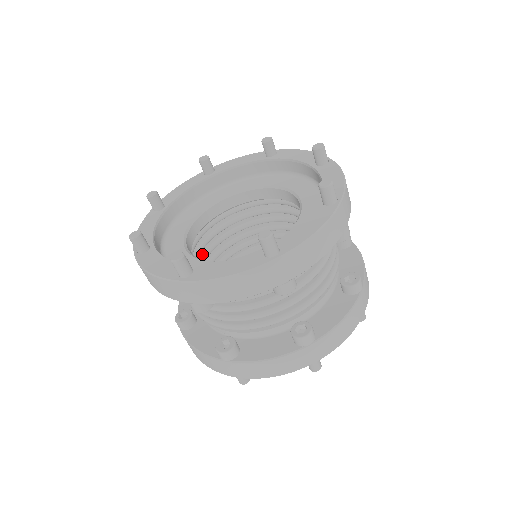
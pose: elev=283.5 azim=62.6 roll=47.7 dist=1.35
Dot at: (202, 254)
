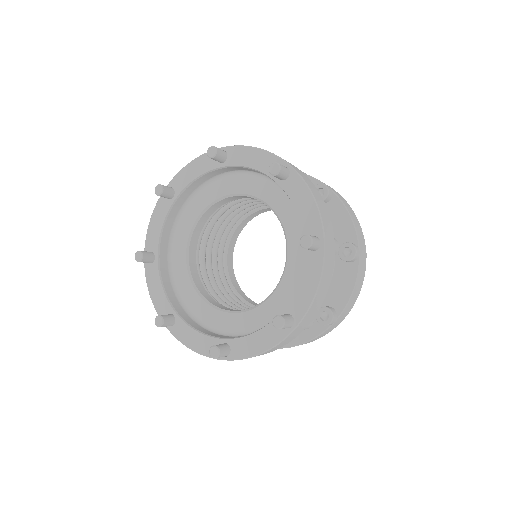
Dot at: (206, 263)
